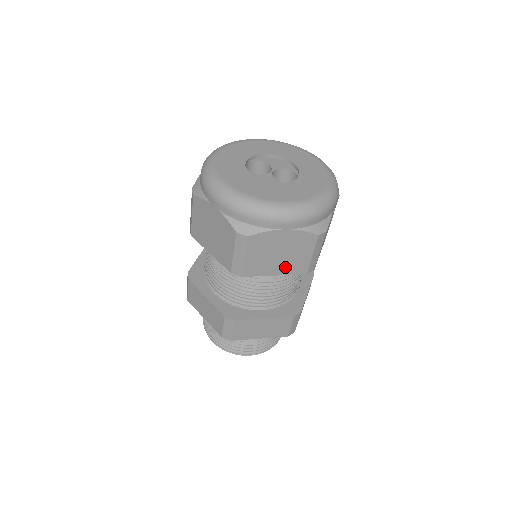
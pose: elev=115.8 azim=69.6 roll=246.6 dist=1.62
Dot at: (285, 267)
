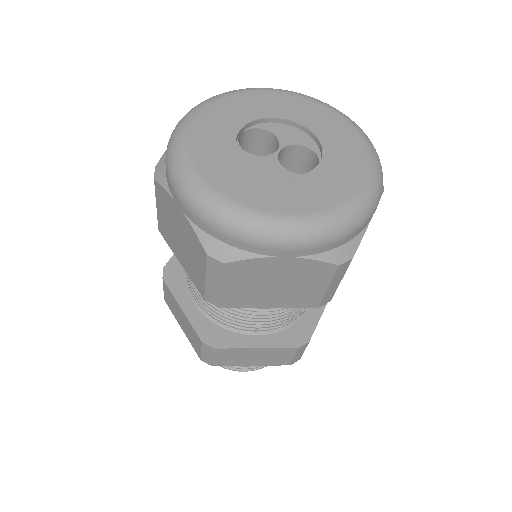
Dot at: (285, 299)
